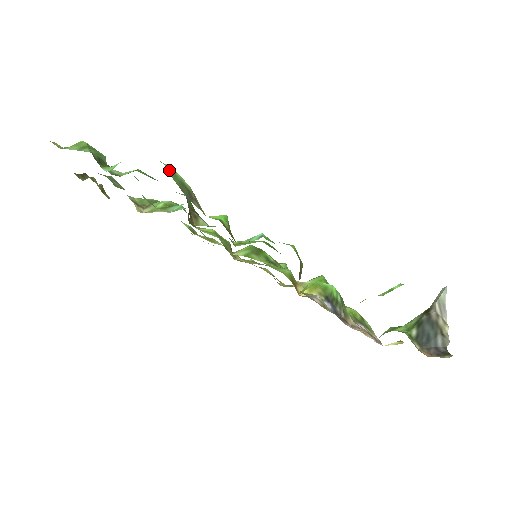
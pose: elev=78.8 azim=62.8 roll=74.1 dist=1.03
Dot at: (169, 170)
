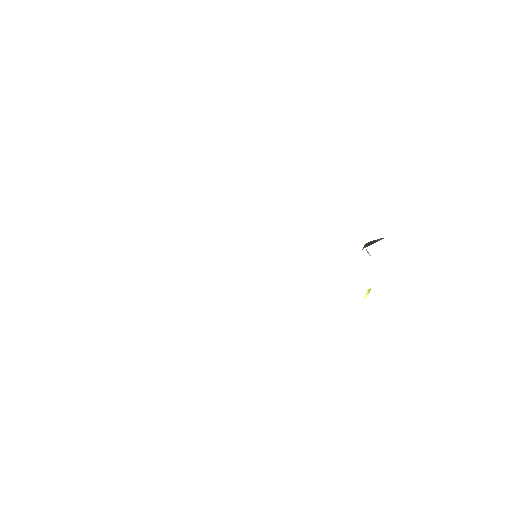
Dot at: occluded
